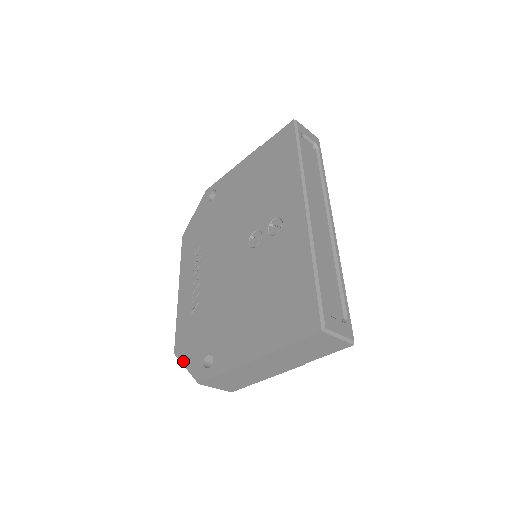
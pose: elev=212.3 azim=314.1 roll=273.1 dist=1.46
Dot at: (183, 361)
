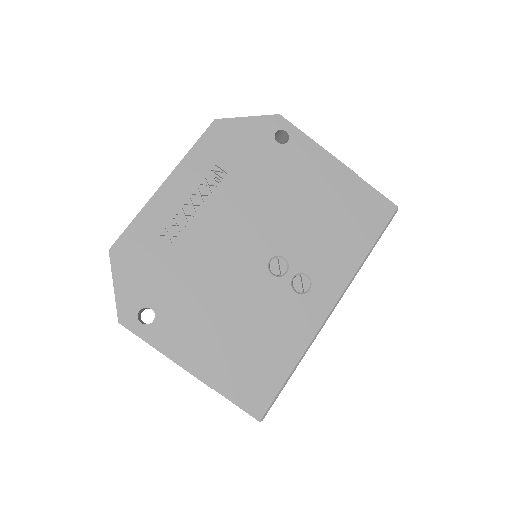
Dot at: (115, 275)
